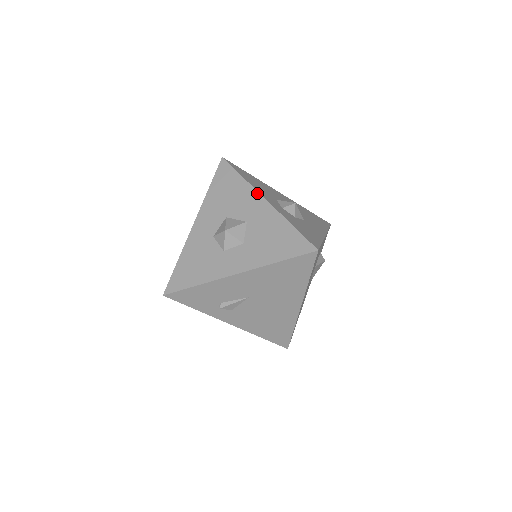
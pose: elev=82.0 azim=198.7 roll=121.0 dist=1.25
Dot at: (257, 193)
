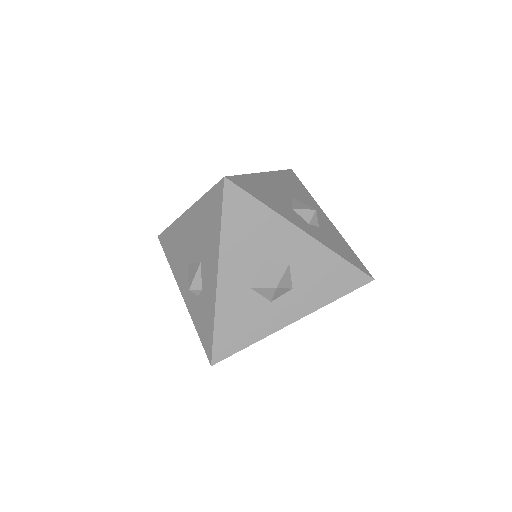
Dot at: (292, 226)
